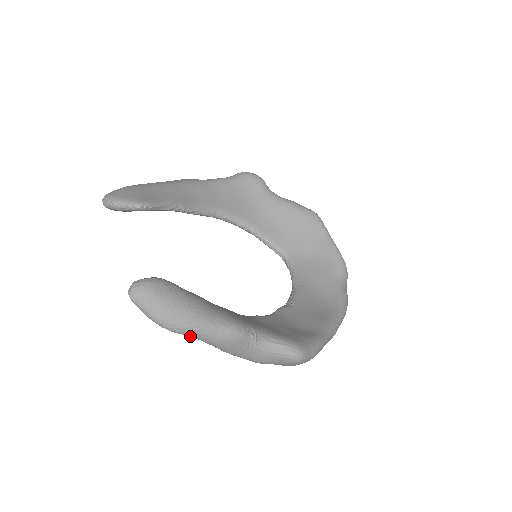
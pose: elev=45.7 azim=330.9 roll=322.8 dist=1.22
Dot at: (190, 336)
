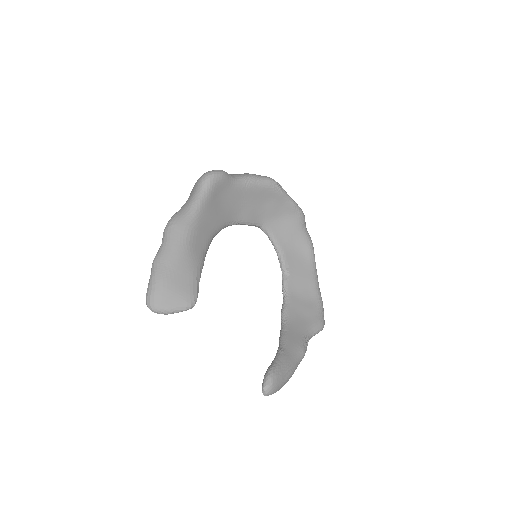
Dot at: occluded
